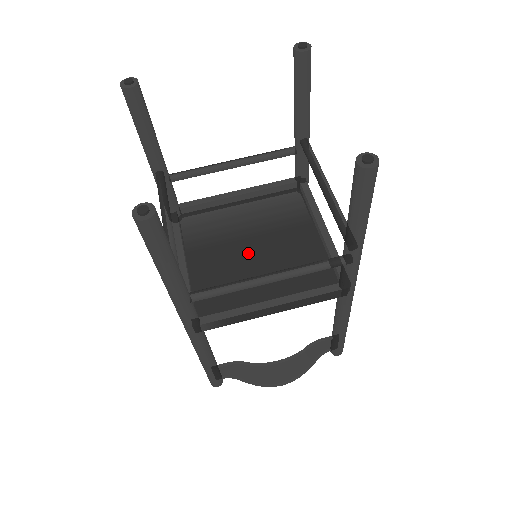
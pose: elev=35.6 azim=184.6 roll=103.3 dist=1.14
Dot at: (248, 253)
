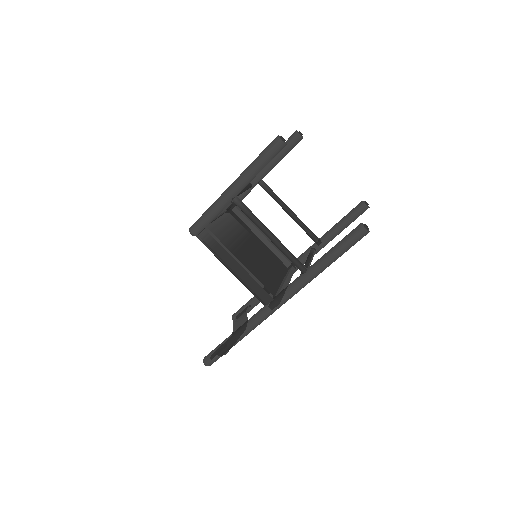
Dot at: (250, 255)
